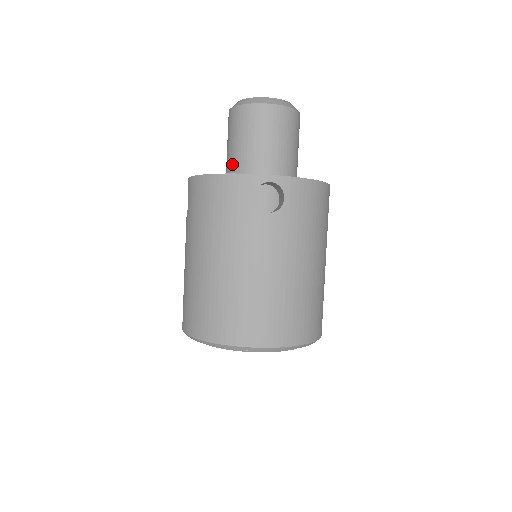
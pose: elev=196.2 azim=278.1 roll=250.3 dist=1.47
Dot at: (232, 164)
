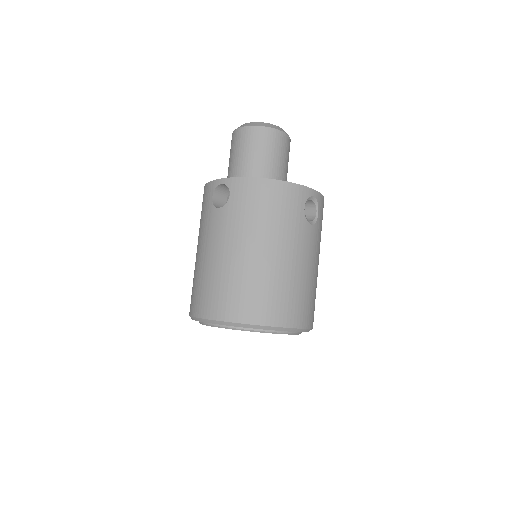
Dot at: occluded
